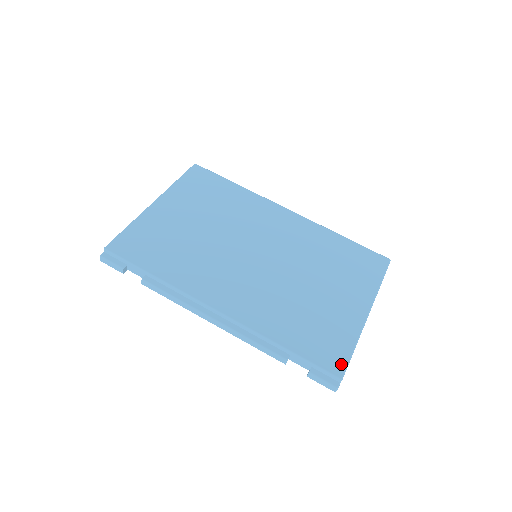
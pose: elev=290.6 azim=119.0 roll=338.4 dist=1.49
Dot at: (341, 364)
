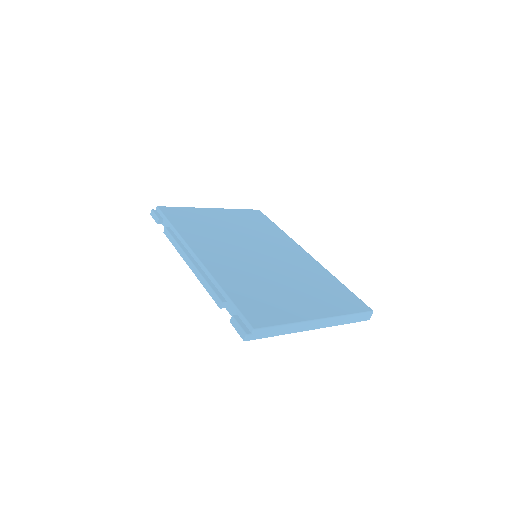
Dot at: (262, 323)
